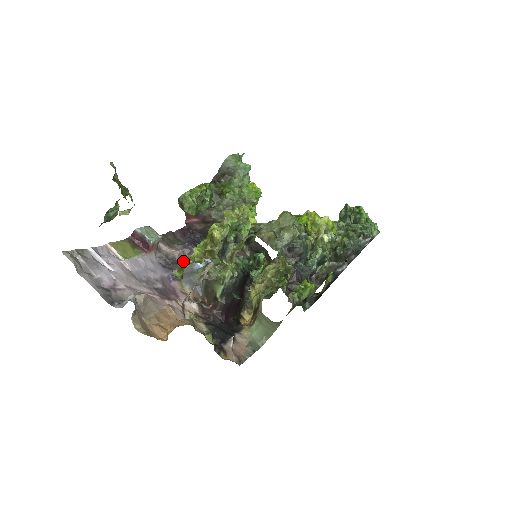
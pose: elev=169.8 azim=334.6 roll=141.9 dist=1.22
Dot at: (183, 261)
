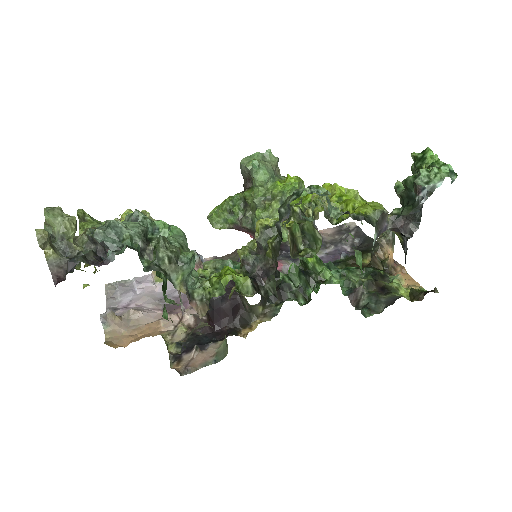
Dot at: occluded
